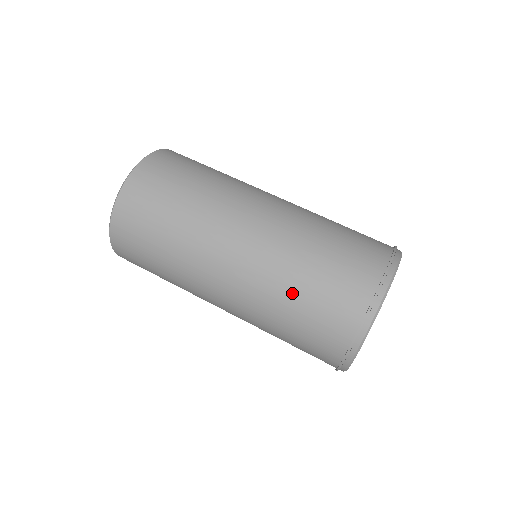
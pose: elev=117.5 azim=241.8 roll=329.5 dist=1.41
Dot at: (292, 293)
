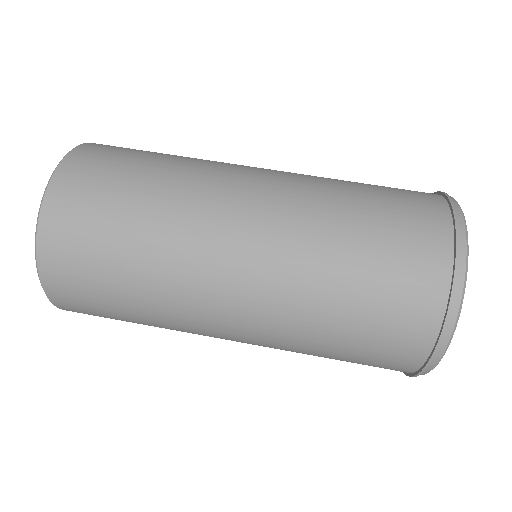
Dot at: (342, 268)
